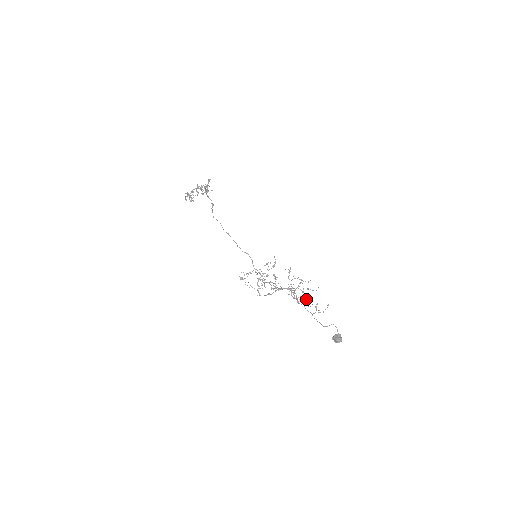
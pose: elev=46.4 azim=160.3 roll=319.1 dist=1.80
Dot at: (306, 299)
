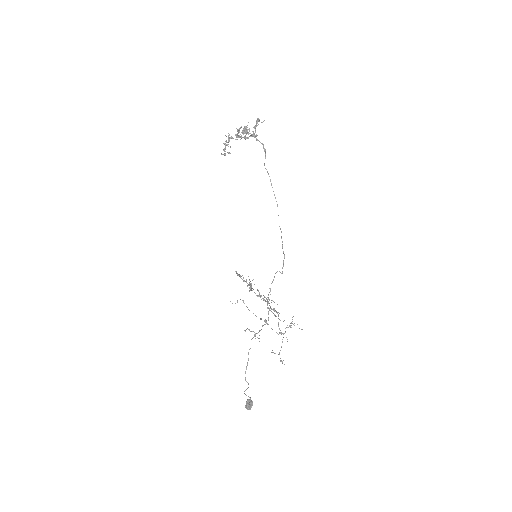
Dot at: occluded
